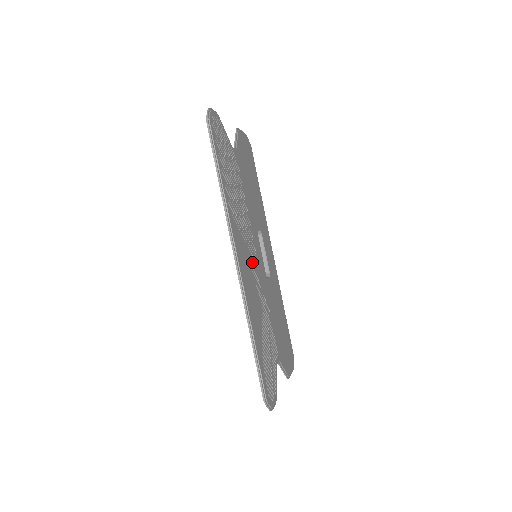
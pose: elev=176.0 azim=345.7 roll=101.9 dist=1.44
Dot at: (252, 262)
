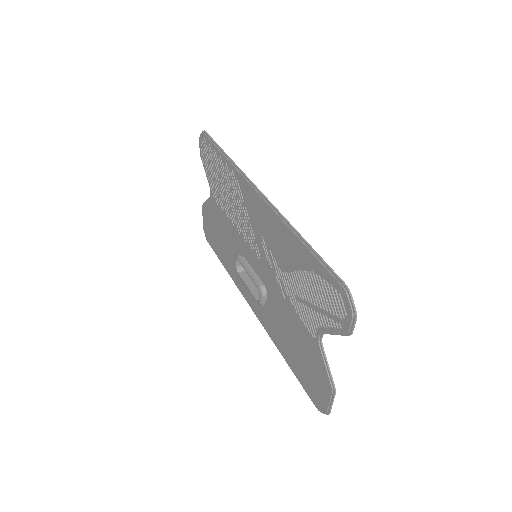
Dot at: occluded
